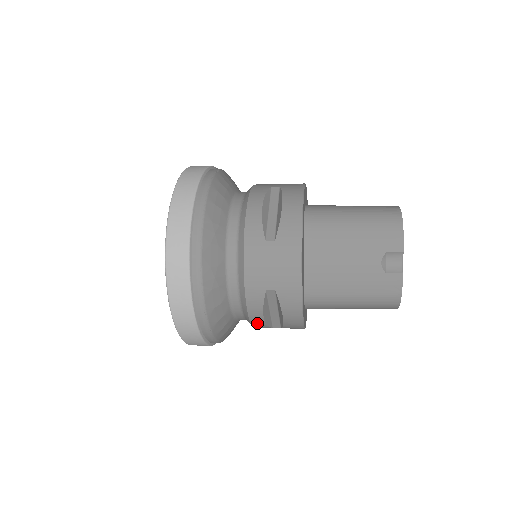
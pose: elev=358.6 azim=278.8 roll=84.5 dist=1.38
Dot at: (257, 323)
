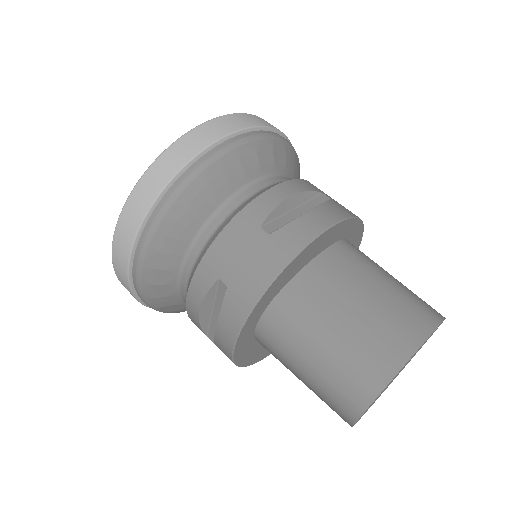
Dot at: occluded
